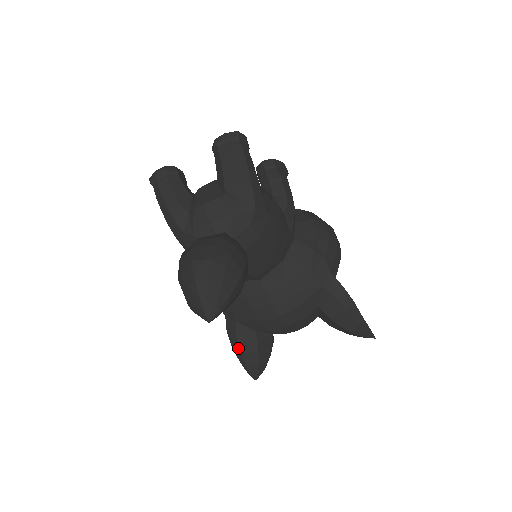
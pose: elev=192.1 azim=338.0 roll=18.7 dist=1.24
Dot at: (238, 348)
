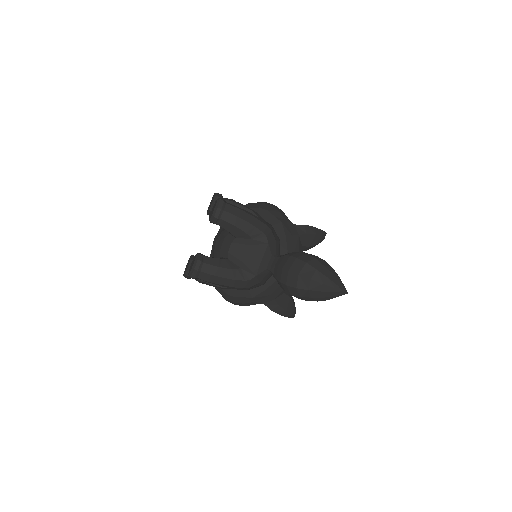
Dot at: (284, 311)
